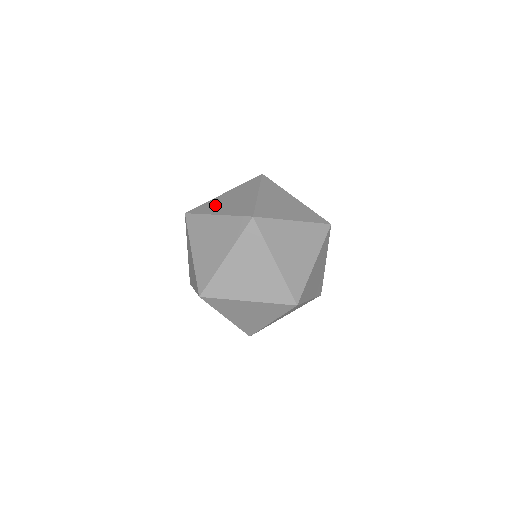
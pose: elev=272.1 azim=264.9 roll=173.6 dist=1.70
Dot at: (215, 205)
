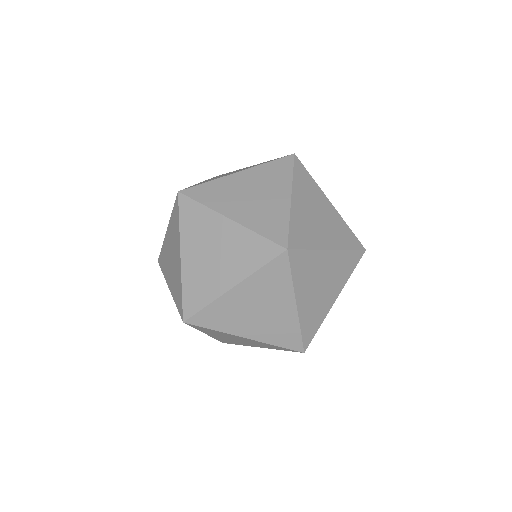
Dot at: occluded
